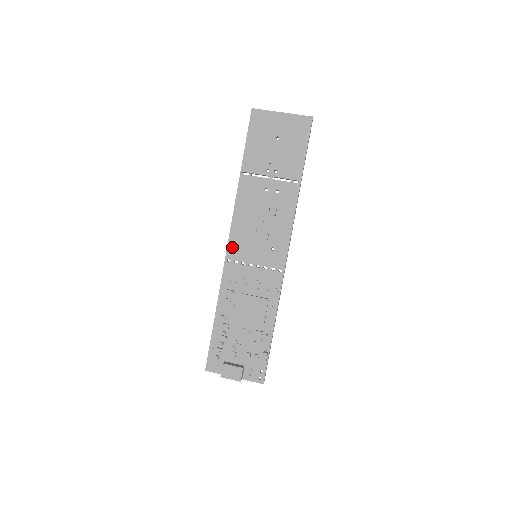
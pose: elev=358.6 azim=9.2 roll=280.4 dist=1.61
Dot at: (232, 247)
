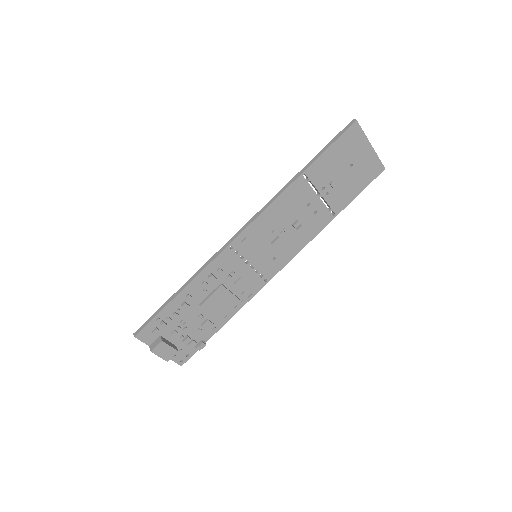
Dot at: (244, 237)
